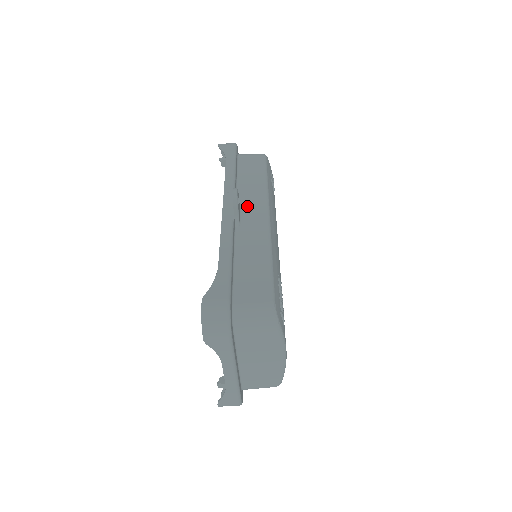
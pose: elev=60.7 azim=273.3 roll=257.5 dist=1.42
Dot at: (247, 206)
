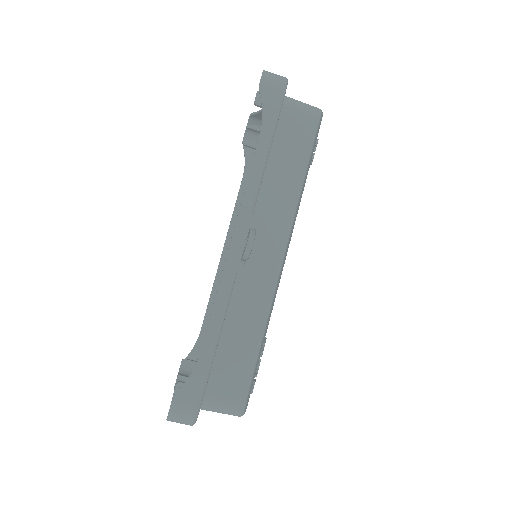
Dot at: (262, 232)
